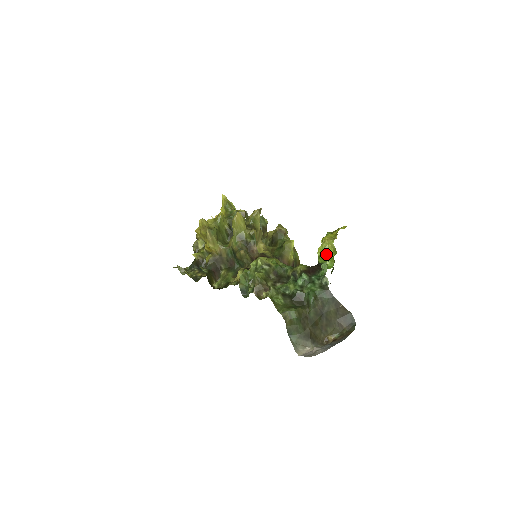
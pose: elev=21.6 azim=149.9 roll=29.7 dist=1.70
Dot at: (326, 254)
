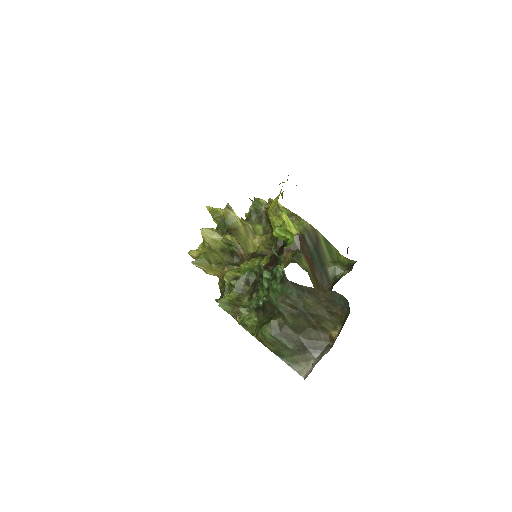
Dot at: (277, 230)
